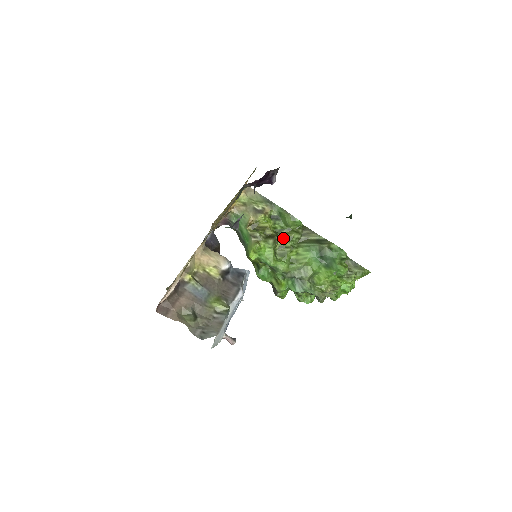
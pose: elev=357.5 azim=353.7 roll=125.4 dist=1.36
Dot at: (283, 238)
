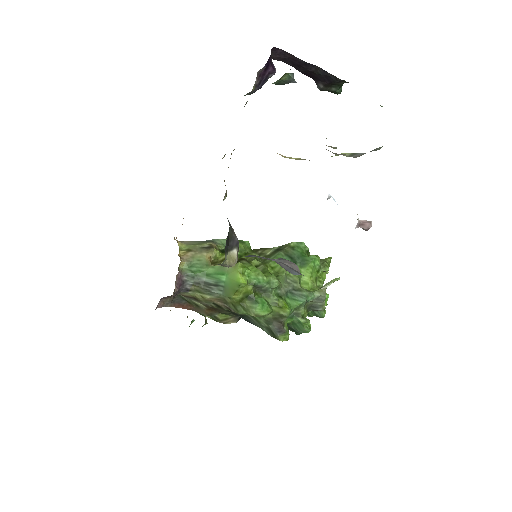
Dot at: (249, 260)
